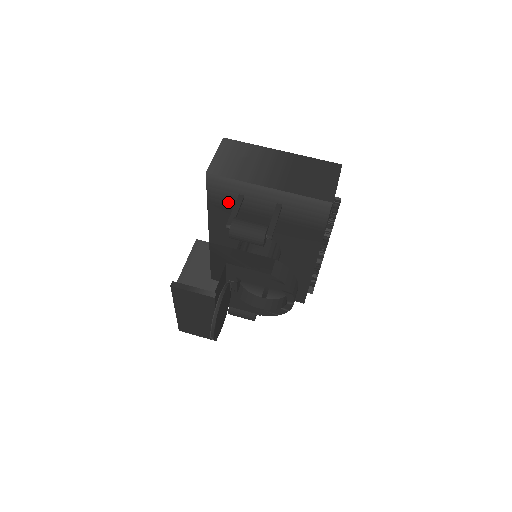
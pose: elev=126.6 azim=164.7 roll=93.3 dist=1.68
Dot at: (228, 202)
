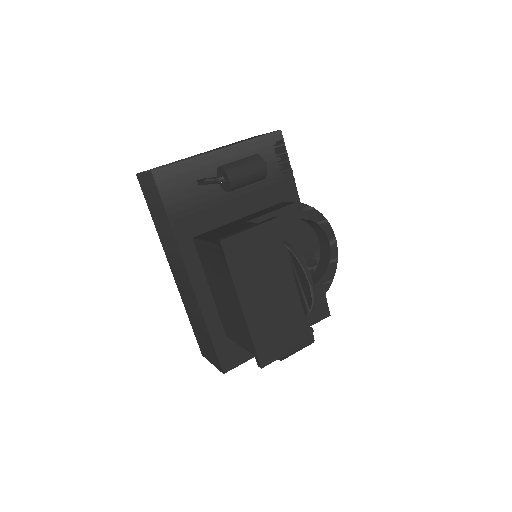
Dot at: (191, 203)
